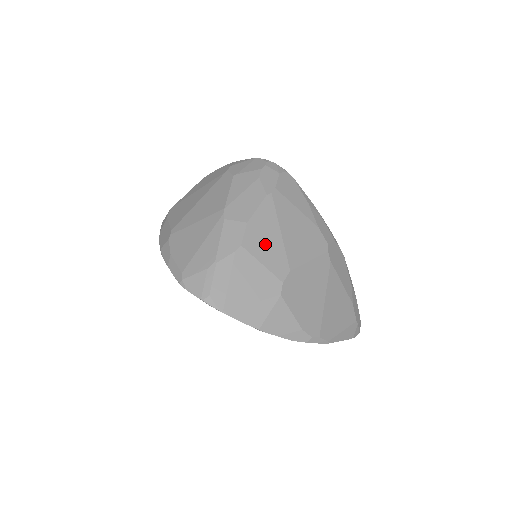
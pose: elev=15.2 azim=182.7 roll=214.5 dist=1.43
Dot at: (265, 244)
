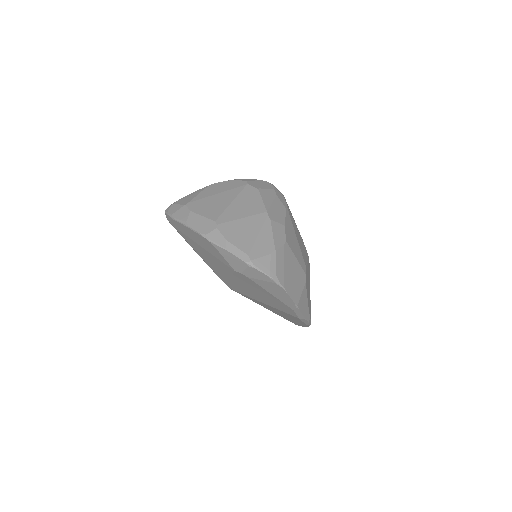
Dot at: (294, 244)
